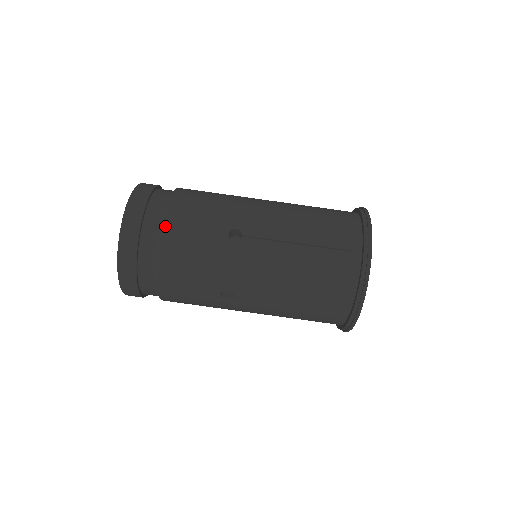
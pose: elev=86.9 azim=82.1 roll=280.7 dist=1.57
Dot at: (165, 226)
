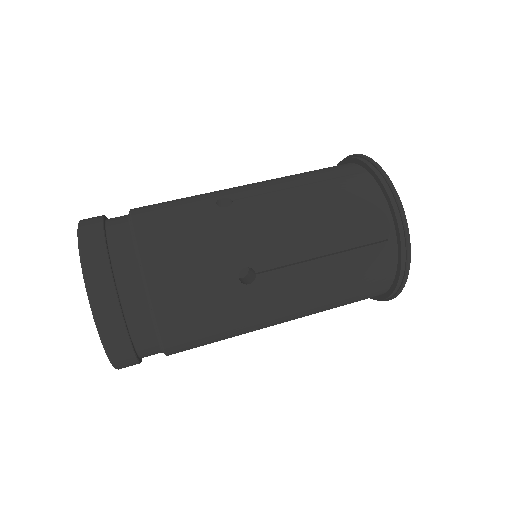
Dot at: (136, 222)
